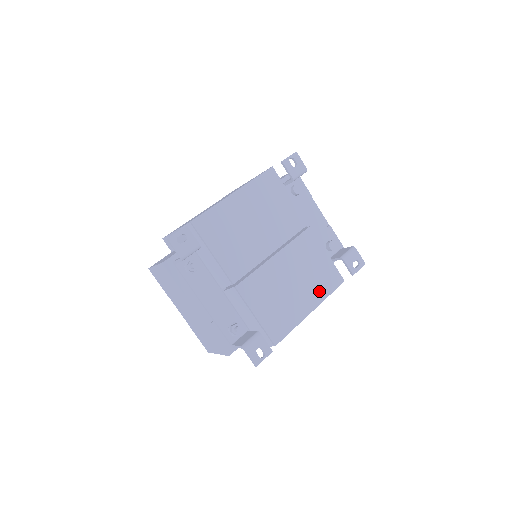
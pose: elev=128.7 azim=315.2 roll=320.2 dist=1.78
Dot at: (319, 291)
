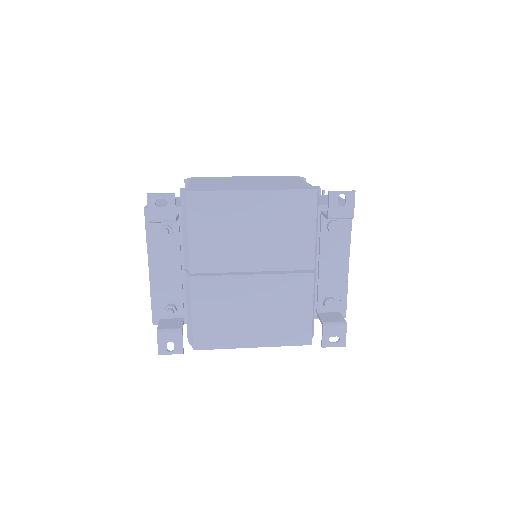
Dot at: (275, 335)
